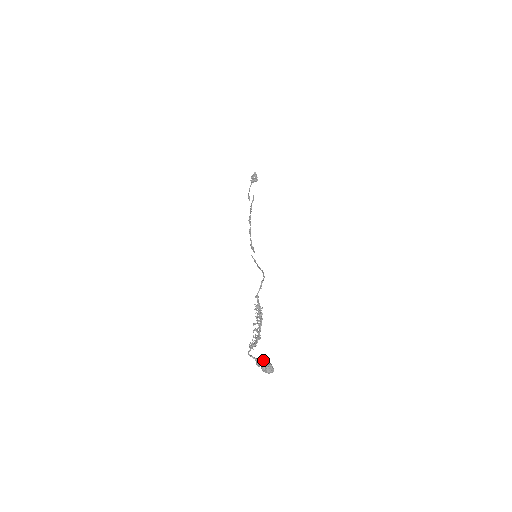
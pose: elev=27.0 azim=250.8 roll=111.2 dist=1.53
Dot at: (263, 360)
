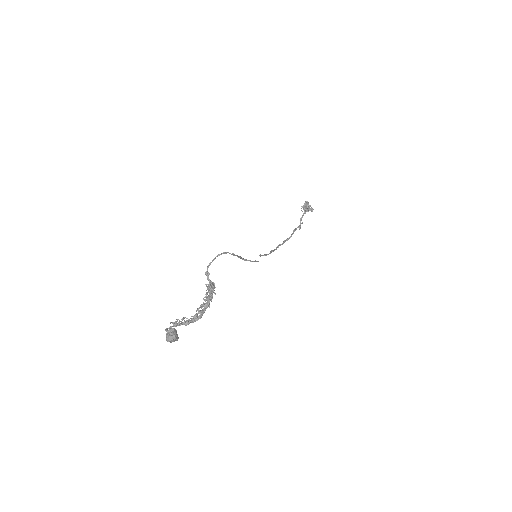
Dot at: occluded
